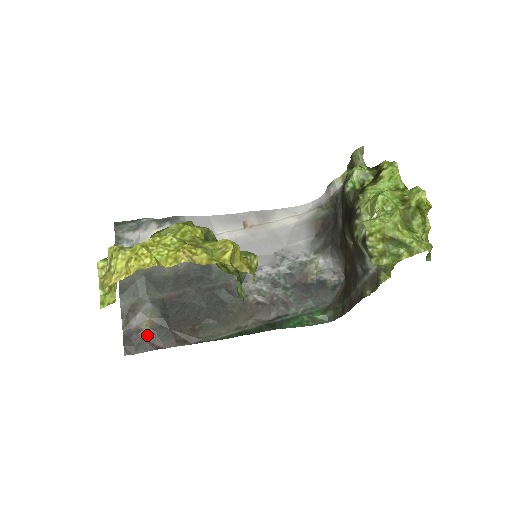
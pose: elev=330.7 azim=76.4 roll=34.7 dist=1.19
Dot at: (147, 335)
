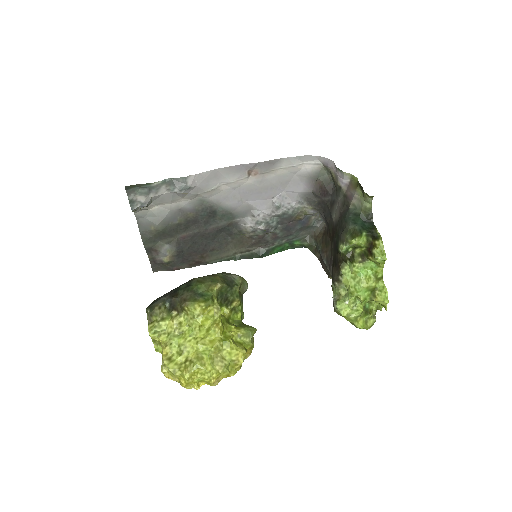
Dot at: (168, 264)
